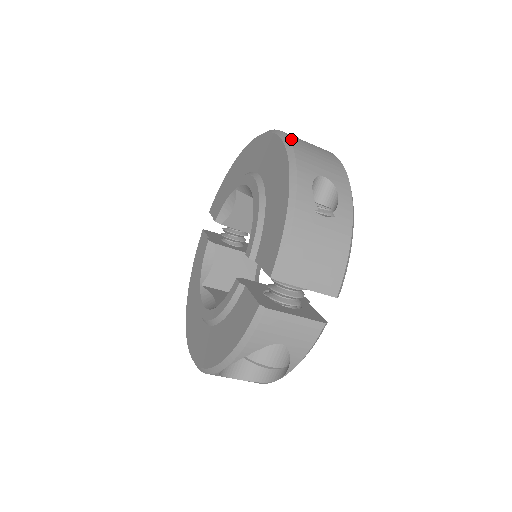
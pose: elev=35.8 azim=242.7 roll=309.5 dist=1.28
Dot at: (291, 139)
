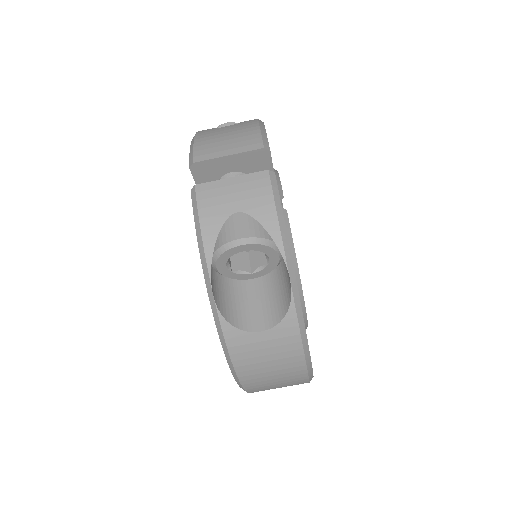
Dot at: occluded
